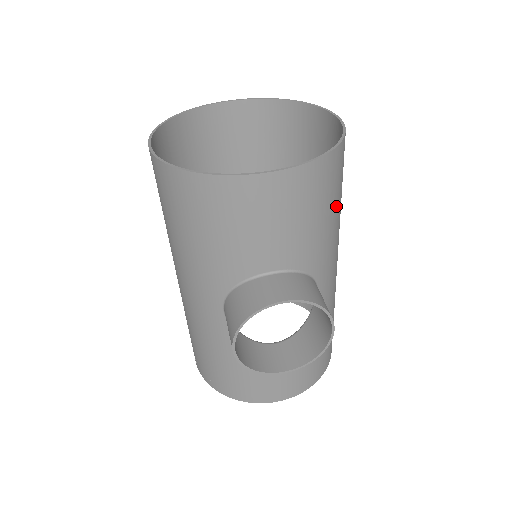
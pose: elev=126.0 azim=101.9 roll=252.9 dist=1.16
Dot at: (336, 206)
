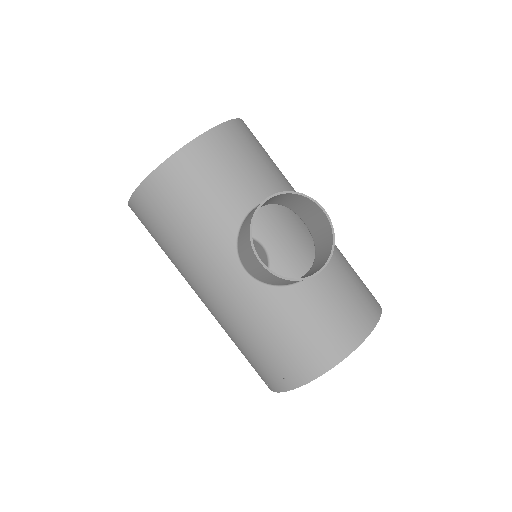
Dot at: (270, 160)
